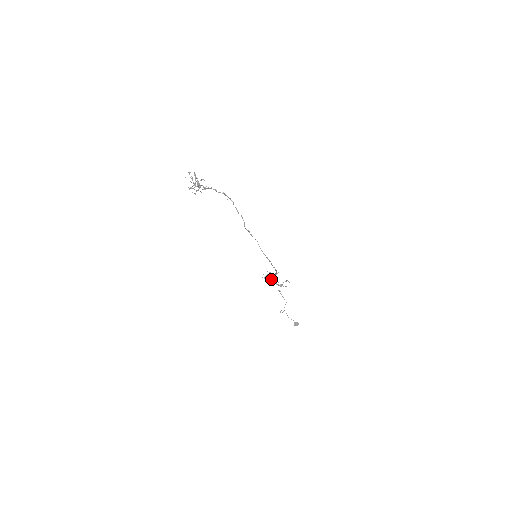
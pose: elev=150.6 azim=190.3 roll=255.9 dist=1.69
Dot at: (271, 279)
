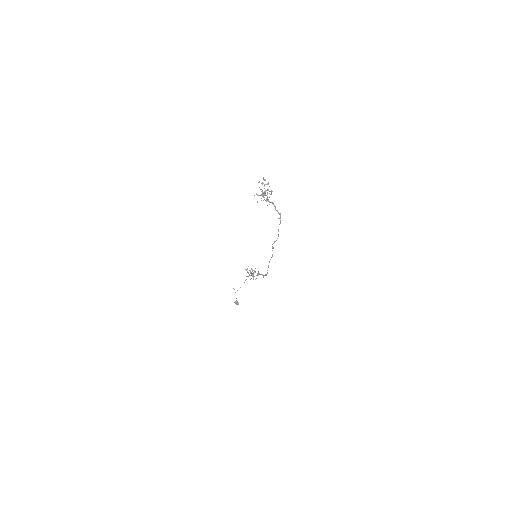
Dot at: (252, 275)
